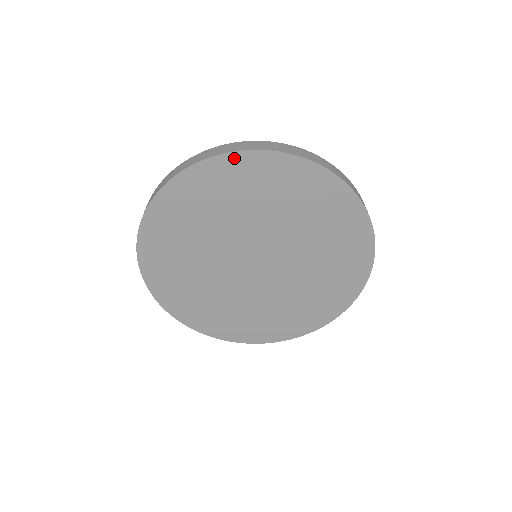
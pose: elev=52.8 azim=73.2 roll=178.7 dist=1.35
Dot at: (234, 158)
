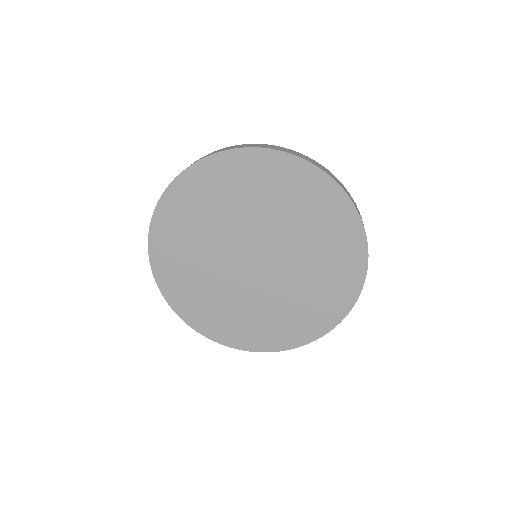
Dot at: (220, 158)
